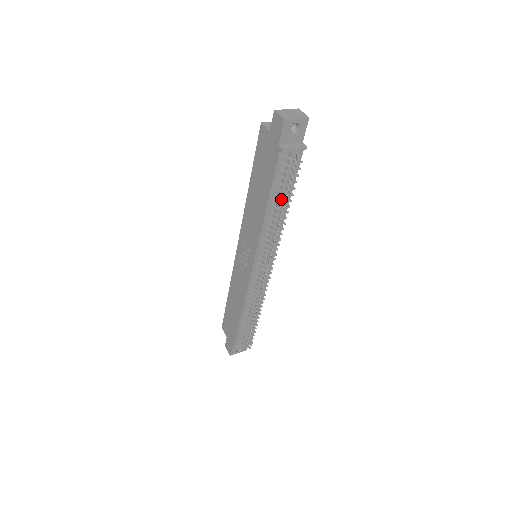
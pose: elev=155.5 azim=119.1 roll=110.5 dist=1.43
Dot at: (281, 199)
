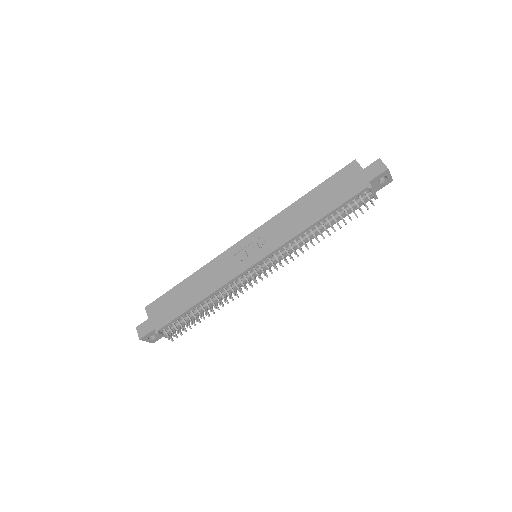
Dot at: (331, 222)
